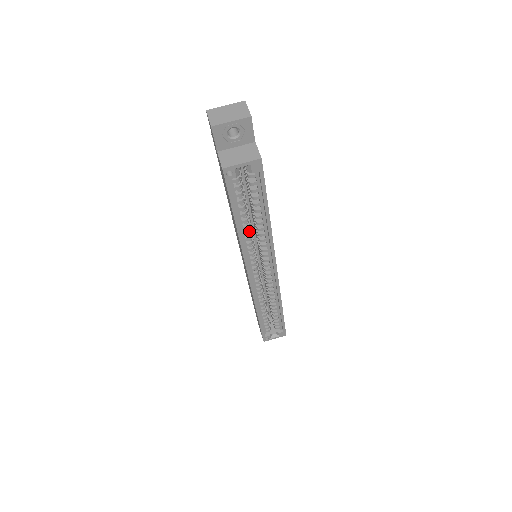
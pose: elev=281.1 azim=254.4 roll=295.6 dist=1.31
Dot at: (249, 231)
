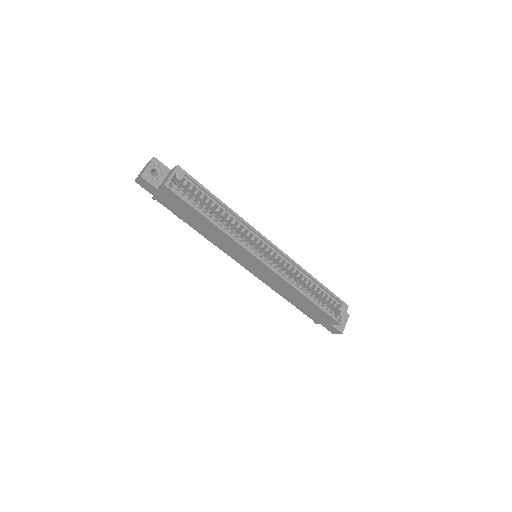
Dot at: (223, 224)
